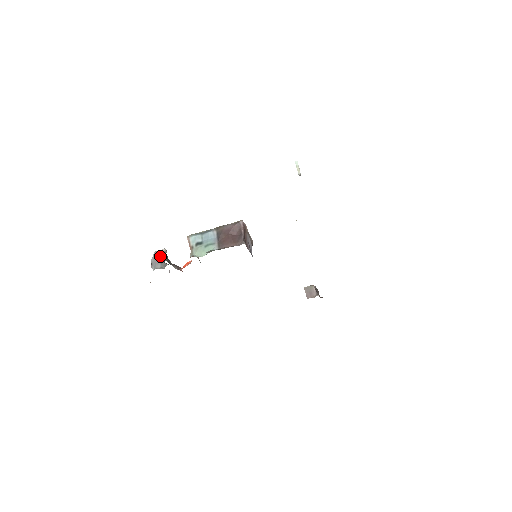
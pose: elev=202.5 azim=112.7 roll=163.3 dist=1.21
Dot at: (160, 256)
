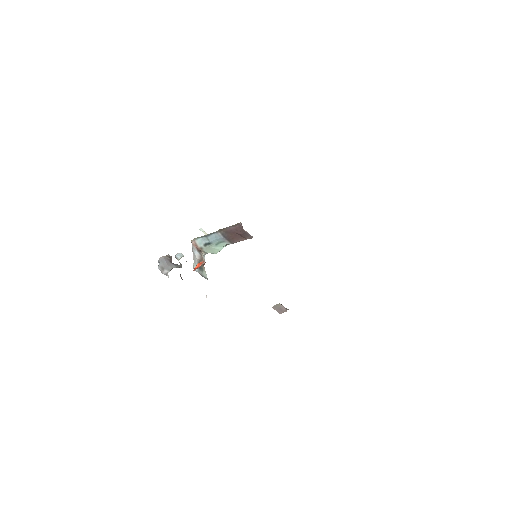
Dot at: (175, 255)
